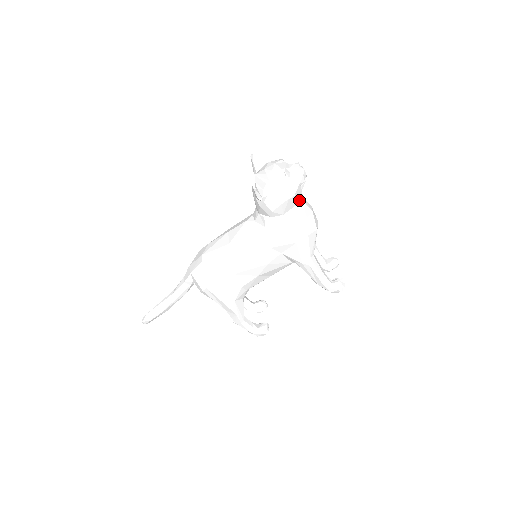
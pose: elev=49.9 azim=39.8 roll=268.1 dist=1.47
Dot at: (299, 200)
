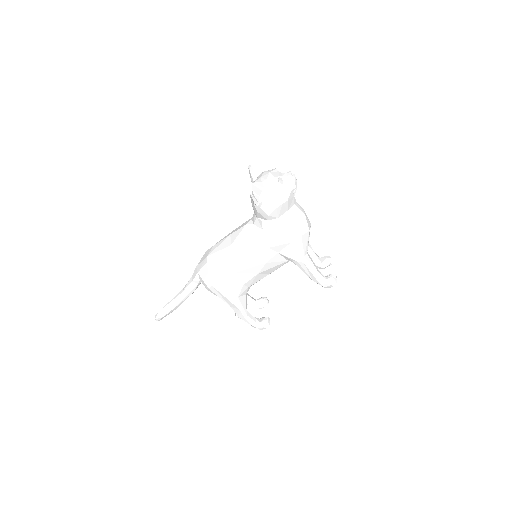
Dot at: (292, 204)
